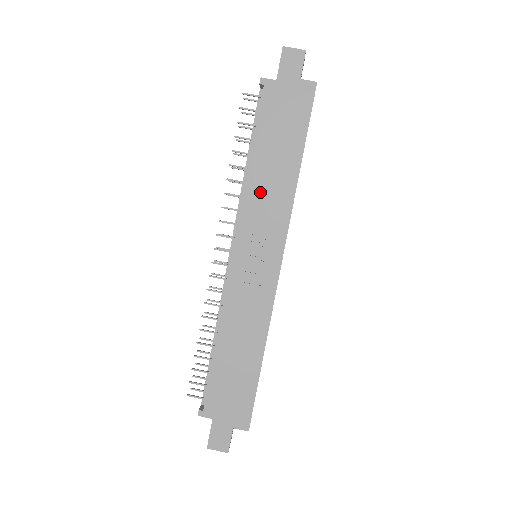
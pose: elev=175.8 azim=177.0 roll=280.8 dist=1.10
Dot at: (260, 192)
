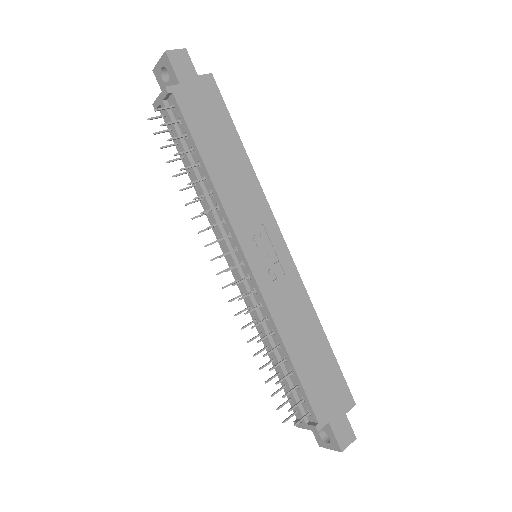
Dot at: (232, 192)
